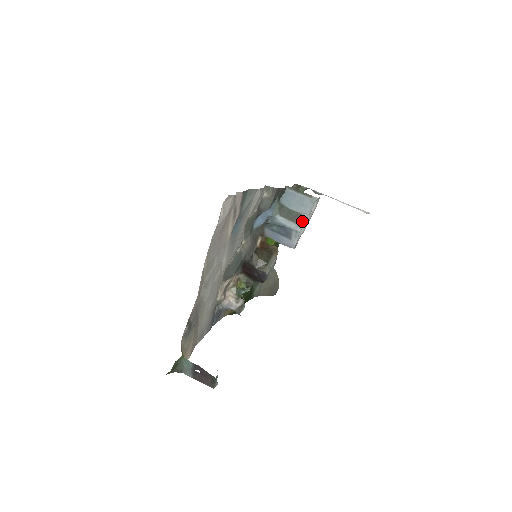
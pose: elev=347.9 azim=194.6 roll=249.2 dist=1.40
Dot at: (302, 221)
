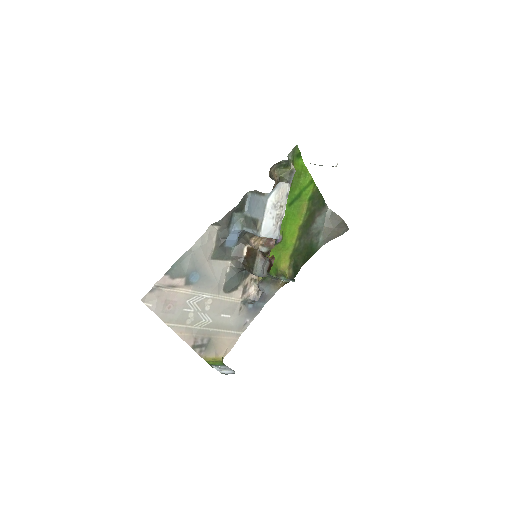
Dot at: (259, 226)
